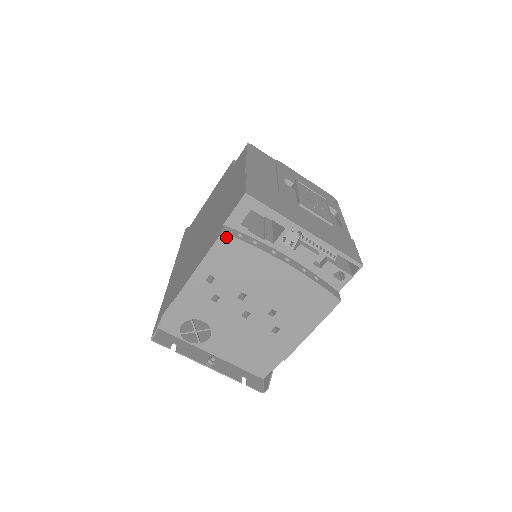
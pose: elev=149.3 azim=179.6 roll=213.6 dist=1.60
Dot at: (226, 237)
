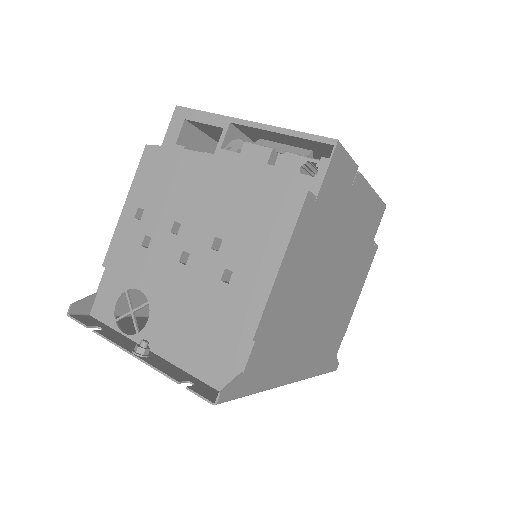
Dot at: (150, 149)
